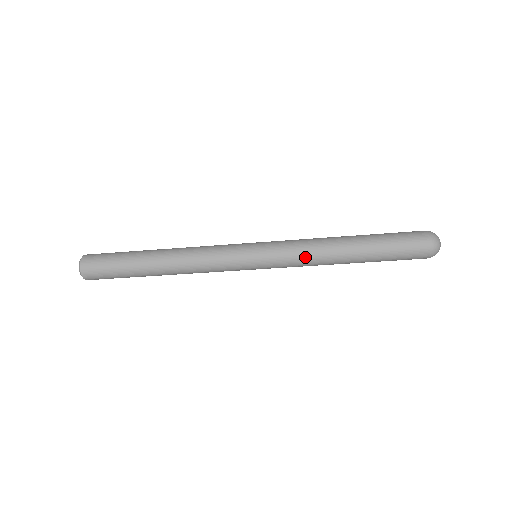
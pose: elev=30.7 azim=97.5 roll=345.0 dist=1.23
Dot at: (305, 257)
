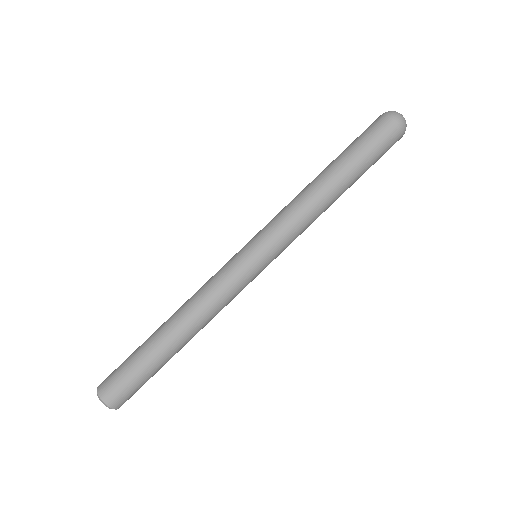
Dot at: (300, 219)
